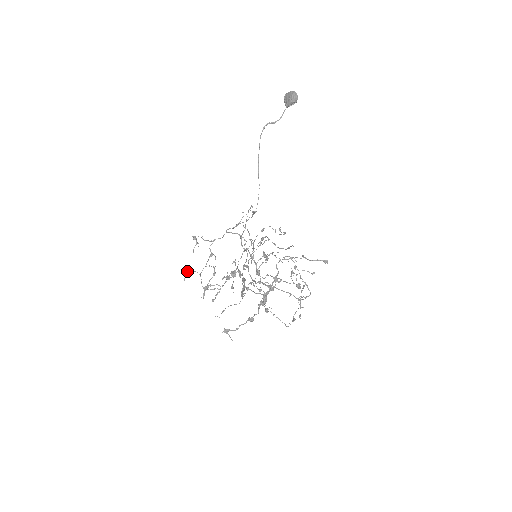
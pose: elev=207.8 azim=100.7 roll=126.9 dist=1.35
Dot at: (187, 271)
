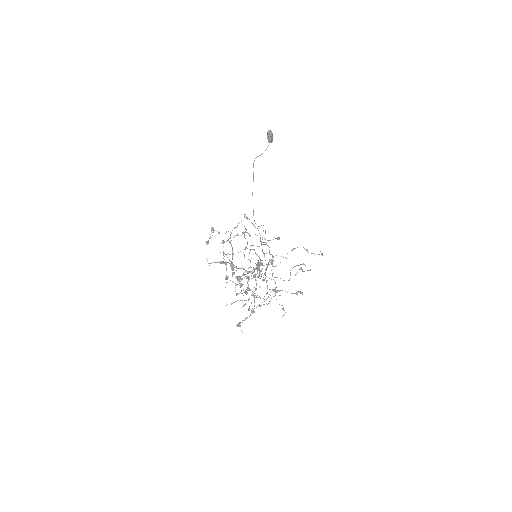
Dot at: (227, 282)
